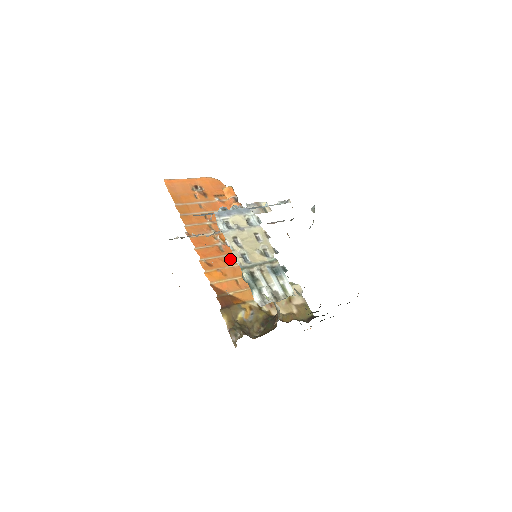
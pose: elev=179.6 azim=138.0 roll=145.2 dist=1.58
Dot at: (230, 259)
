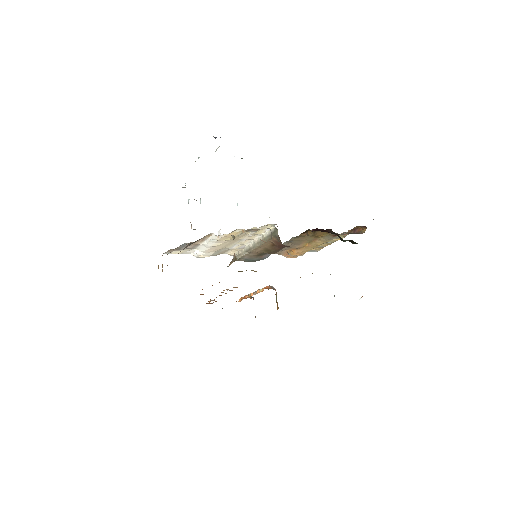
Dot at: occluded
